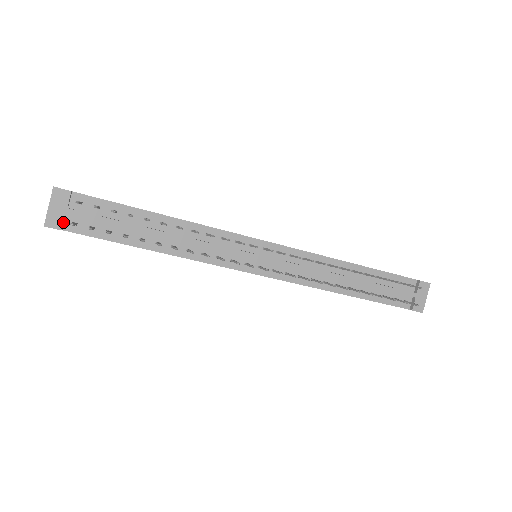
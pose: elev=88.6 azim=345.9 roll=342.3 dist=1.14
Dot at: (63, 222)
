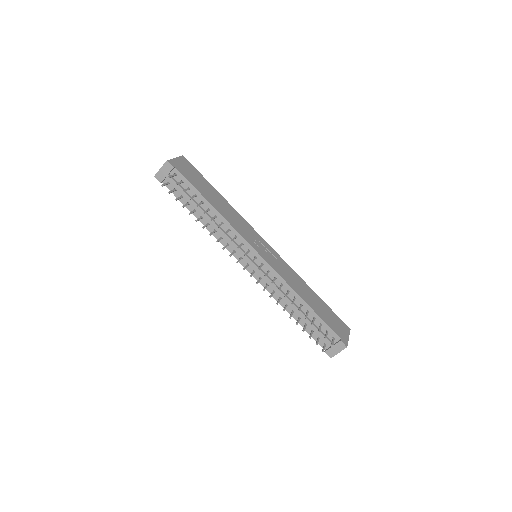
Dot at: (163, 180)
